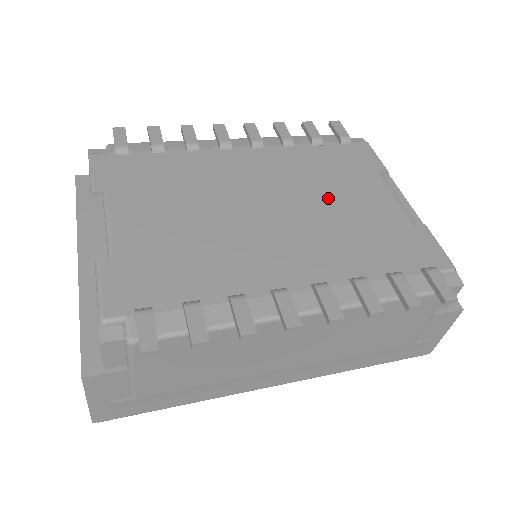
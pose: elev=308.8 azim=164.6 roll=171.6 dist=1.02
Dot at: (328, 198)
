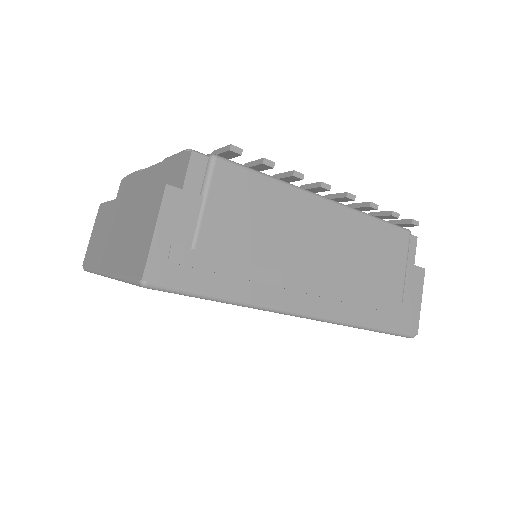
Dot at: occluded
